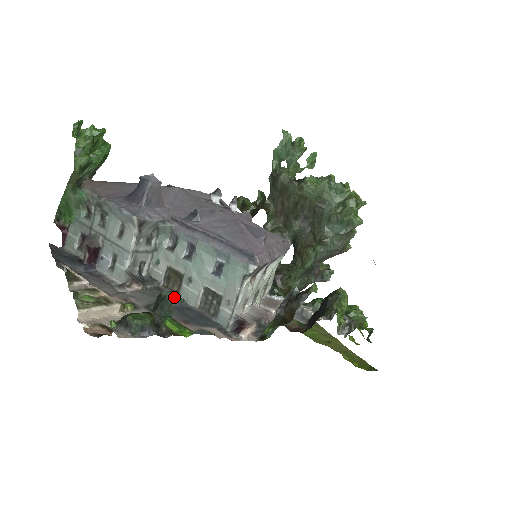
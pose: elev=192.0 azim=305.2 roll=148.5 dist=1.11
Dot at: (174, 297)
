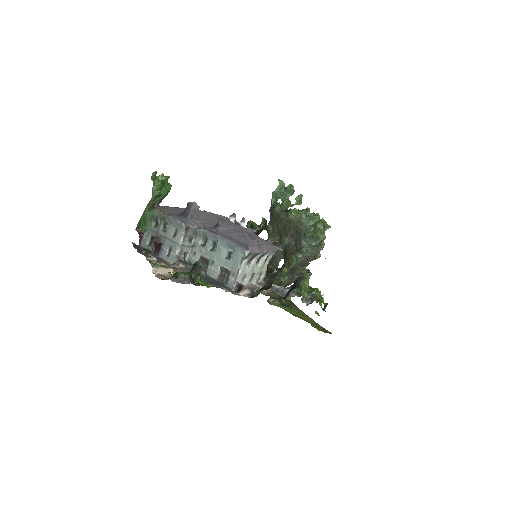
Dot at: (202, 264)
